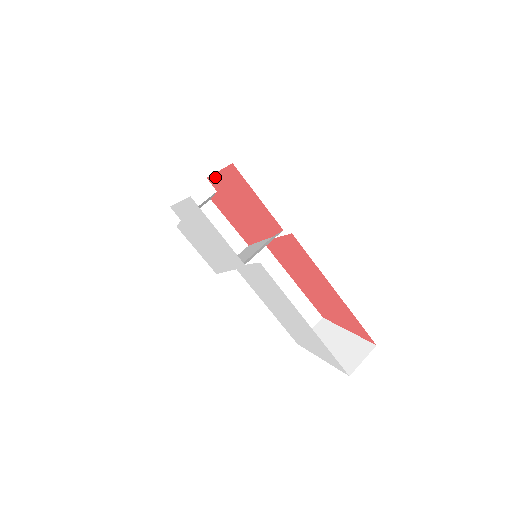
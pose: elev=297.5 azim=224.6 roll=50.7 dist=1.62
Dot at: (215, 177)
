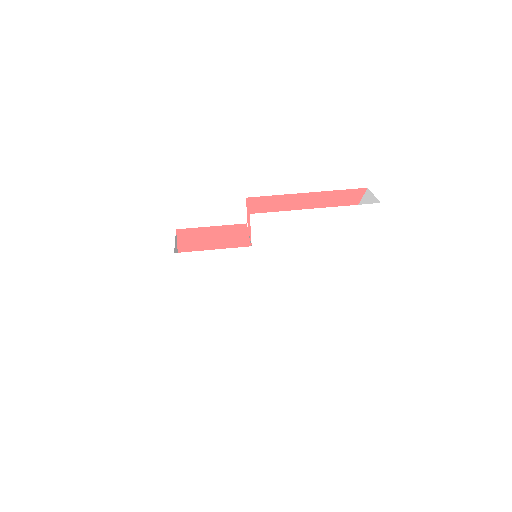
Dot at: occluded
